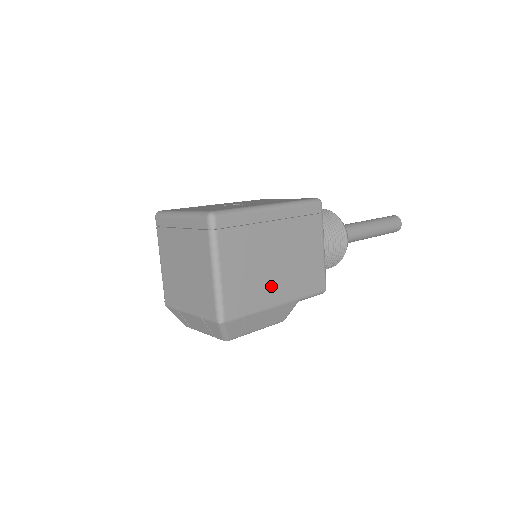
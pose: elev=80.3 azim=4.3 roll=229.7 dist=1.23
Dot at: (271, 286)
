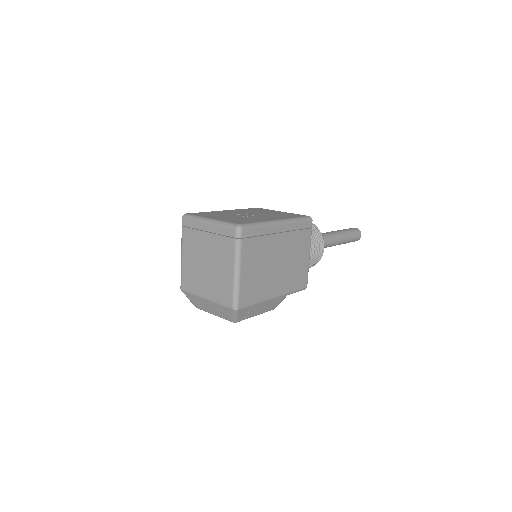
Dot at: (271, 283)
